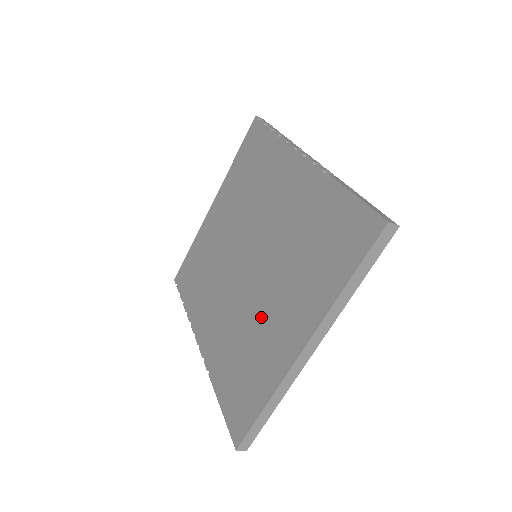
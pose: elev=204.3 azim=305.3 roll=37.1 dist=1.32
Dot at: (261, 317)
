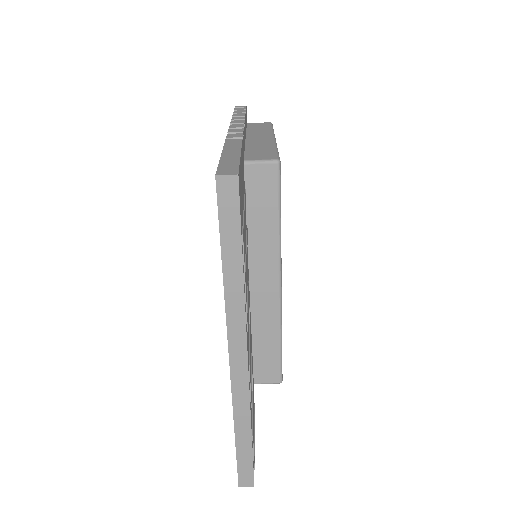
Dot at: occluded
